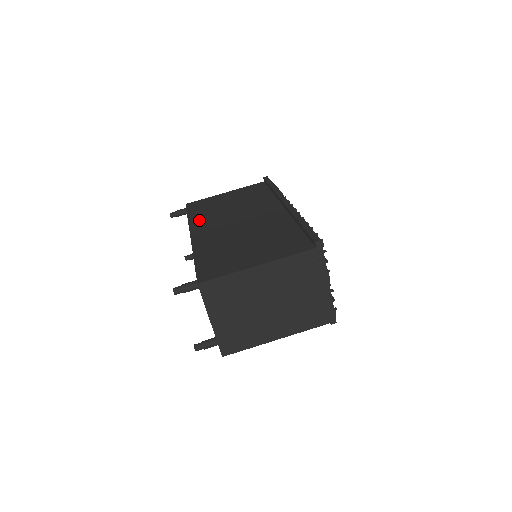
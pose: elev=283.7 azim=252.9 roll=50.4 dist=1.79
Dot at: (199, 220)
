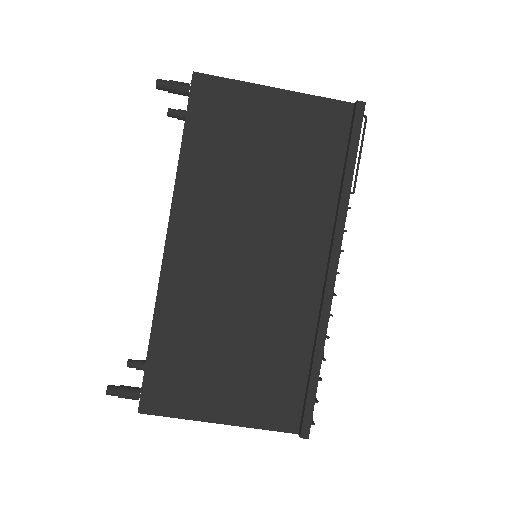
Dot at: (194, 190)
